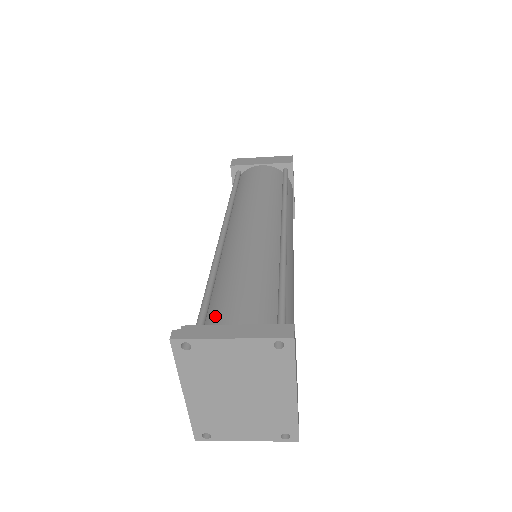
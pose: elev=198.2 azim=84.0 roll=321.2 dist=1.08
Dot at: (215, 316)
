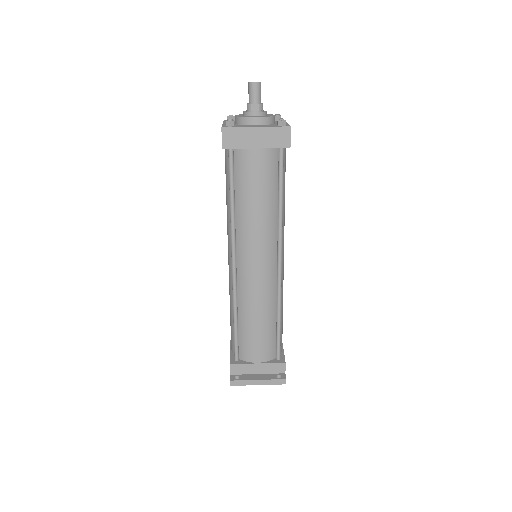
Dot at: (244, 351)
